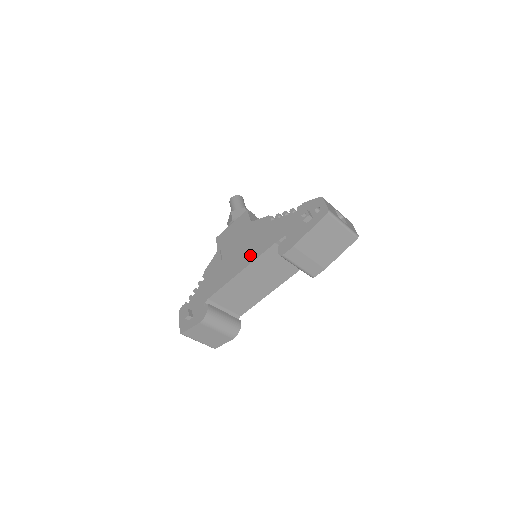
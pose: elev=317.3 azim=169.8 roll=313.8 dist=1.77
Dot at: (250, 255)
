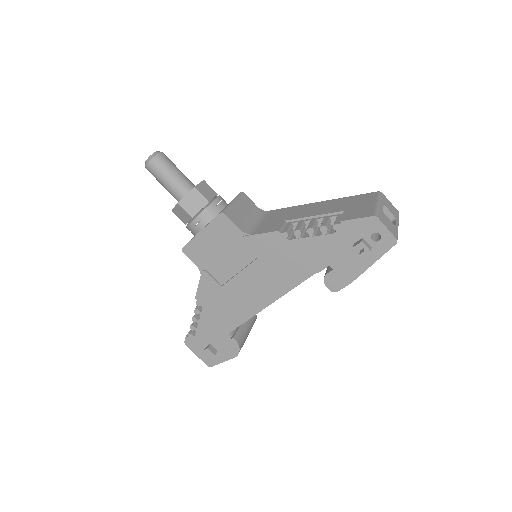
Dot at: (275, 286)
